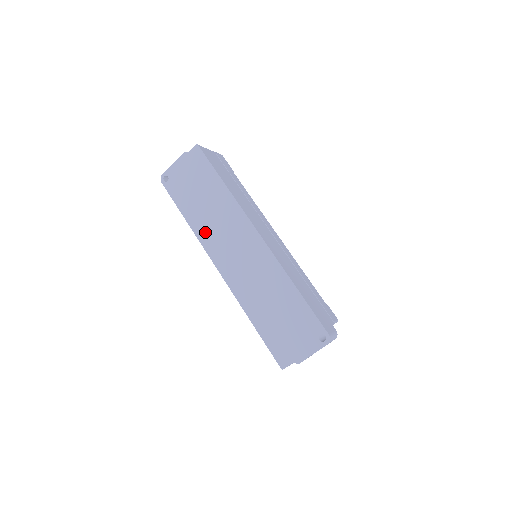
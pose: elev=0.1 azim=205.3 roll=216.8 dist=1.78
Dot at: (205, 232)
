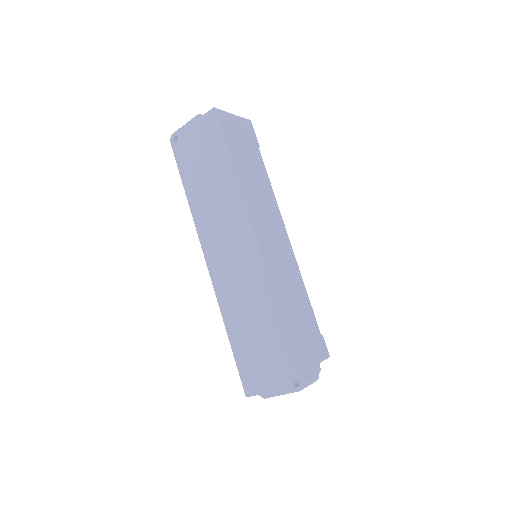
Dot at: (202, 216)
